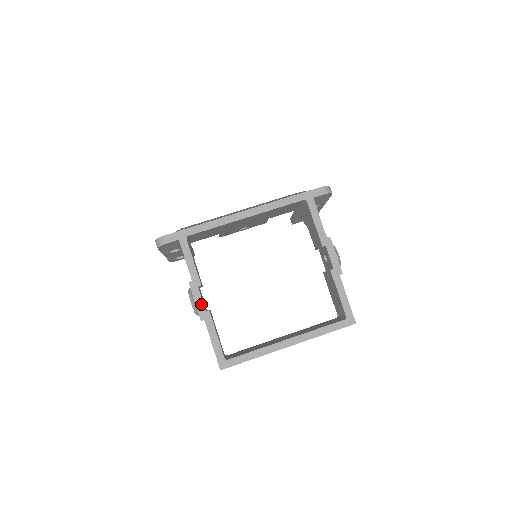
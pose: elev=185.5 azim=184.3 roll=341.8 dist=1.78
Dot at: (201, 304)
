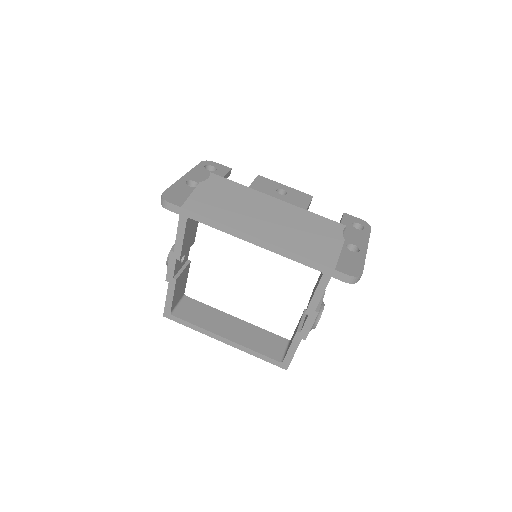
Dot at: (172, 271)
